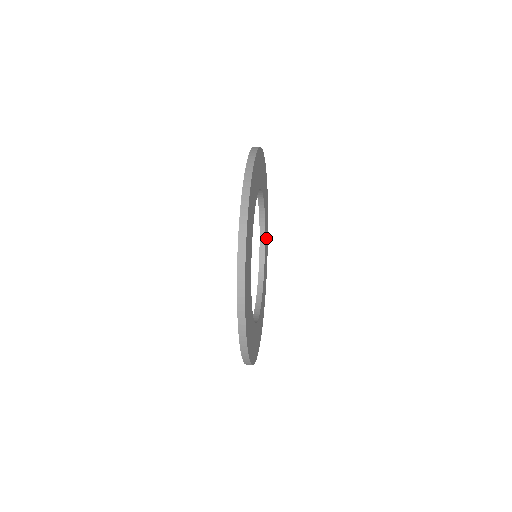
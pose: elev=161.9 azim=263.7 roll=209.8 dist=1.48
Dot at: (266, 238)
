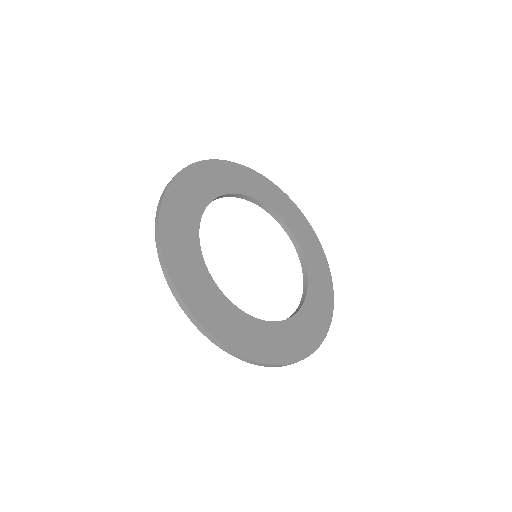
Dot at: (316, 264)
